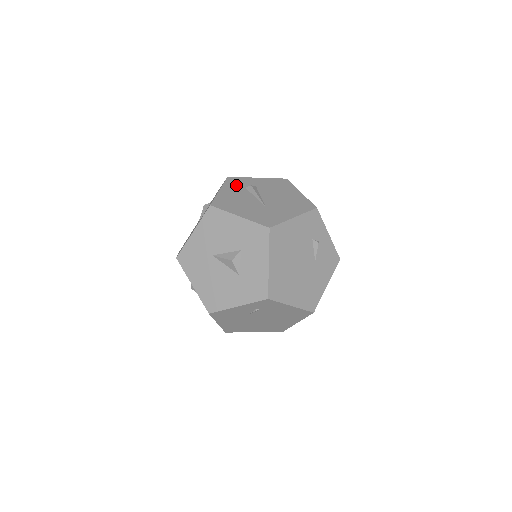
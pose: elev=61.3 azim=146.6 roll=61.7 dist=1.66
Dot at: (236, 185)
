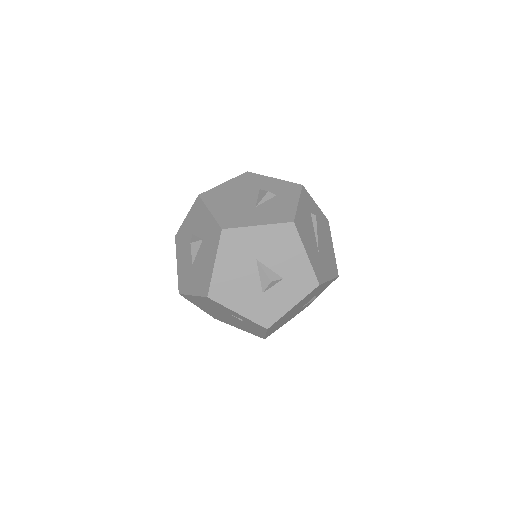
Dot at: (307, 204)
